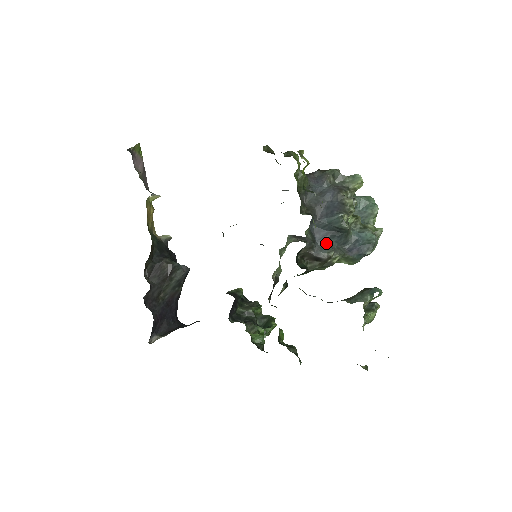
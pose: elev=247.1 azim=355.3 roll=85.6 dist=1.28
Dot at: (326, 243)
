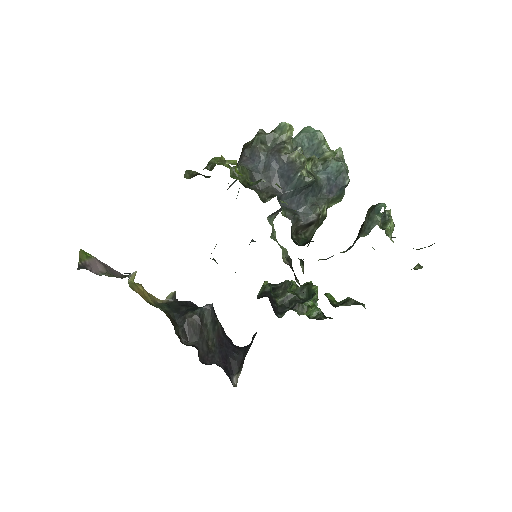
Dot at: (306, 205)
